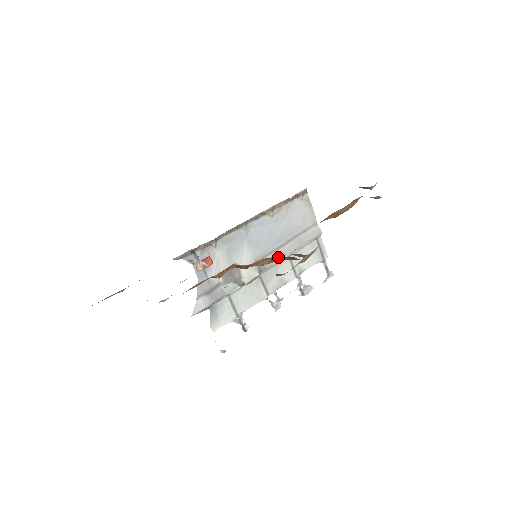
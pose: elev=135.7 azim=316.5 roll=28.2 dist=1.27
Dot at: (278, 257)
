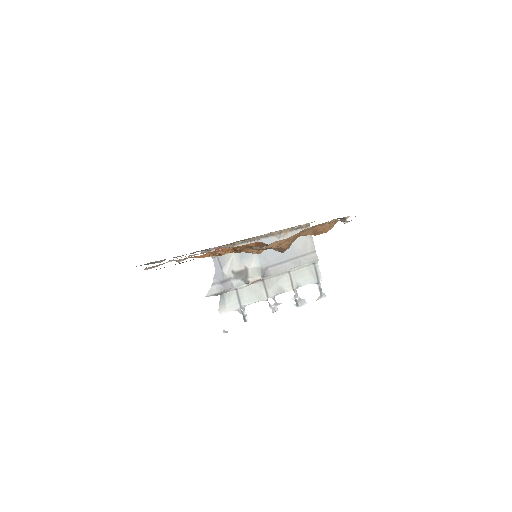
Dot at: occluded
